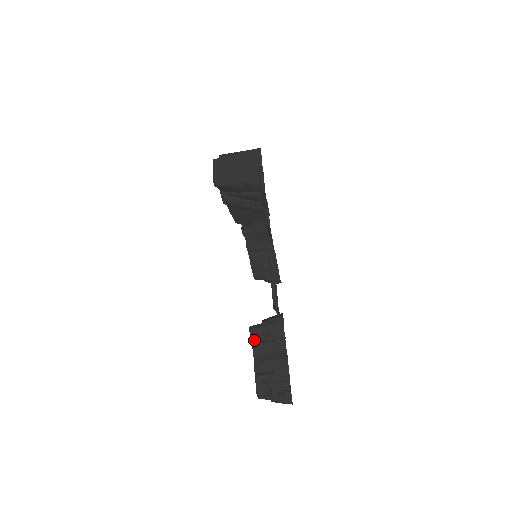
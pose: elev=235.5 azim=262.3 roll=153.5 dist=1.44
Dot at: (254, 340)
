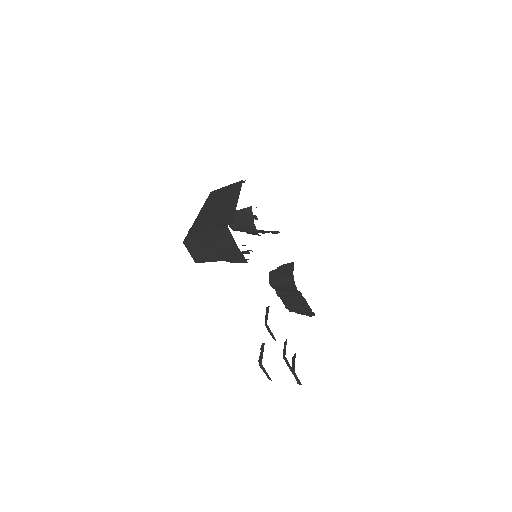
Dot at: (276, 290)
